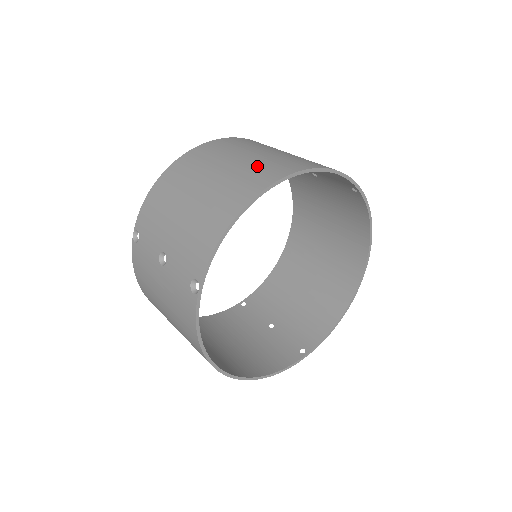
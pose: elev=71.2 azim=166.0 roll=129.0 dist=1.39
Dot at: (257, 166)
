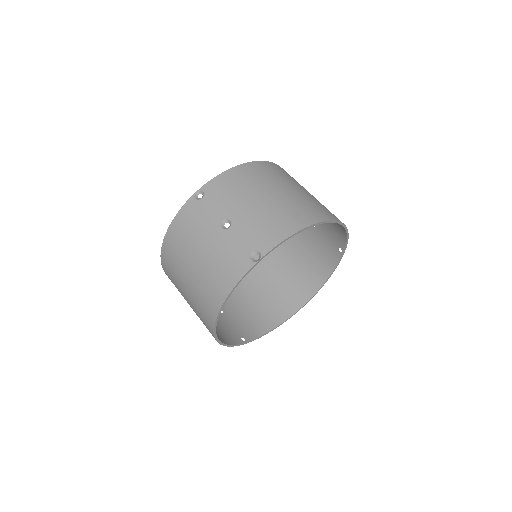
Dot at: (315, 202)
